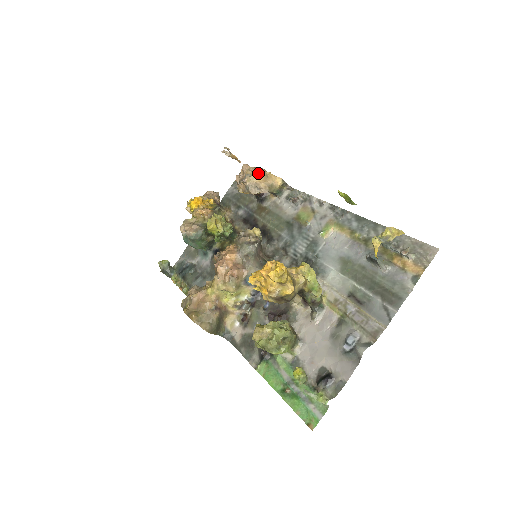
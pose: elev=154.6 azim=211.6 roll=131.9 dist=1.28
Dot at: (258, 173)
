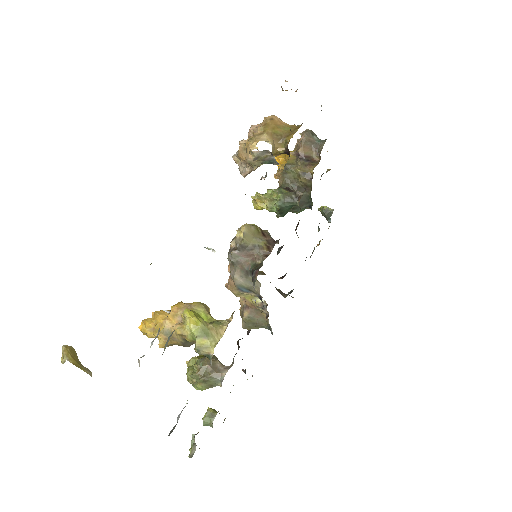
Dot at: (239, 149)
